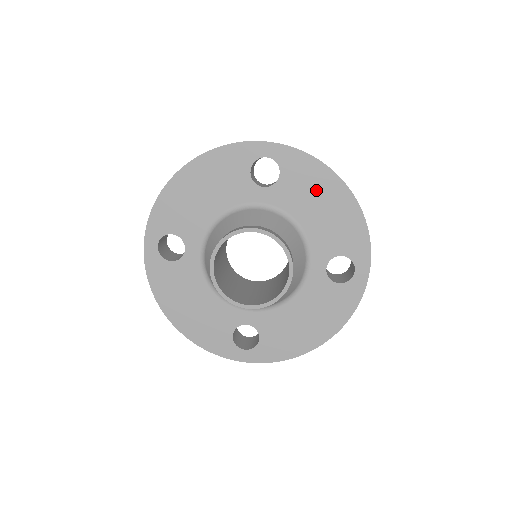
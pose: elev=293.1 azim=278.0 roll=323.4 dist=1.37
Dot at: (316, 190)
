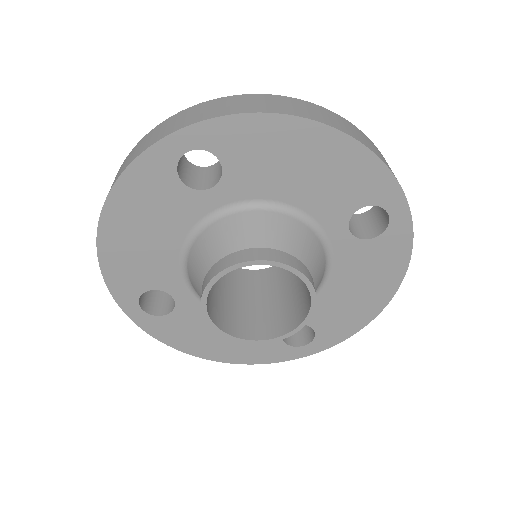
Dot at: (281, 153)
